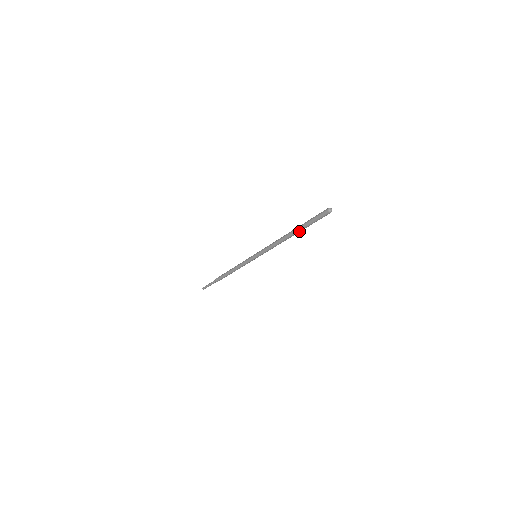
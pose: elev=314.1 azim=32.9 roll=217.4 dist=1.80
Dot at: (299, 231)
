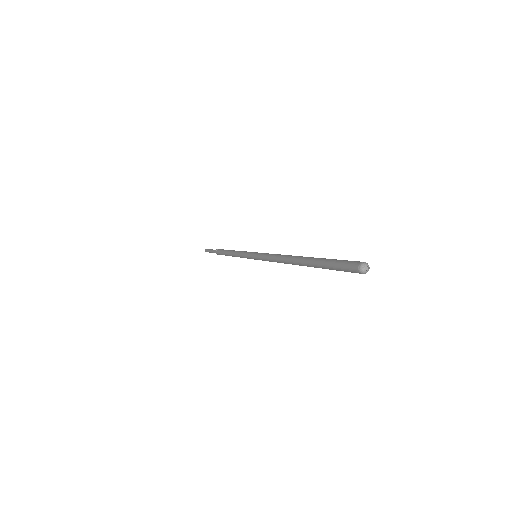
Dot at: (311, 266)
